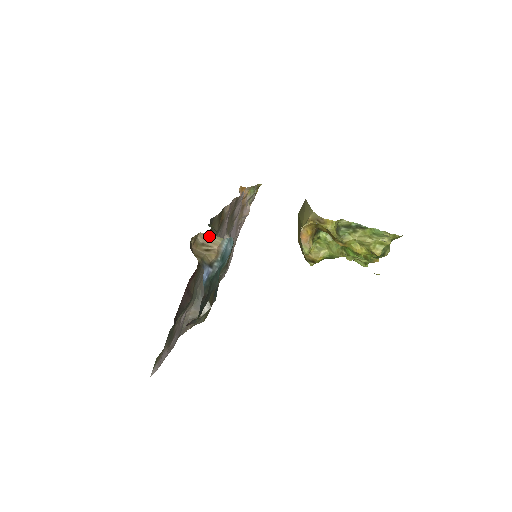
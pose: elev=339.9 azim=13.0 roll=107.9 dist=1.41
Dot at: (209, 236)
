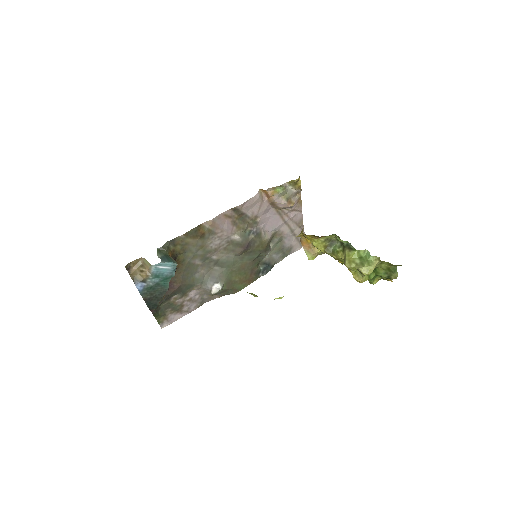
Dot at: (146, 261)
